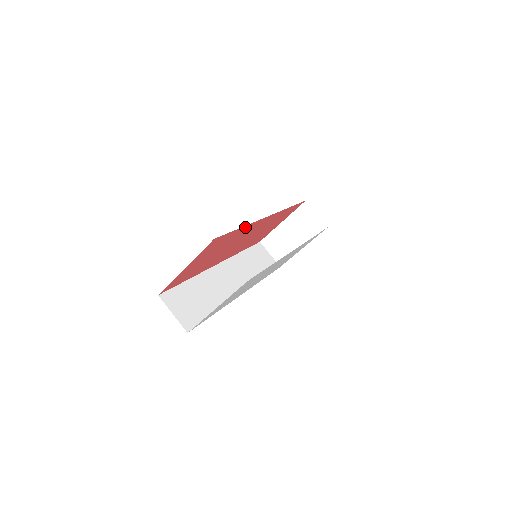
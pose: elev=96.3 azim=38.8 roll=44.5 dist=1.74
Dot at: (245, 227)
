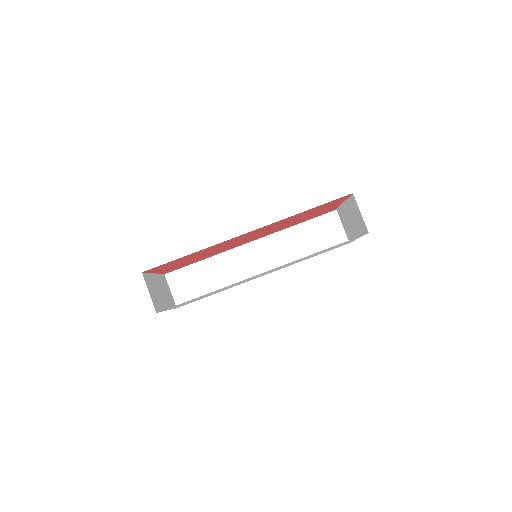
Dot at: (202, 250)
